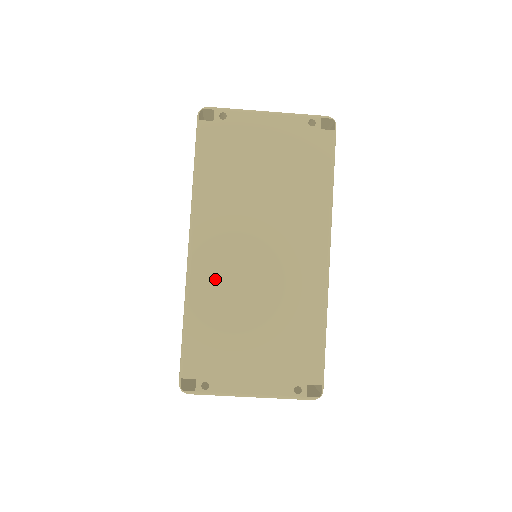
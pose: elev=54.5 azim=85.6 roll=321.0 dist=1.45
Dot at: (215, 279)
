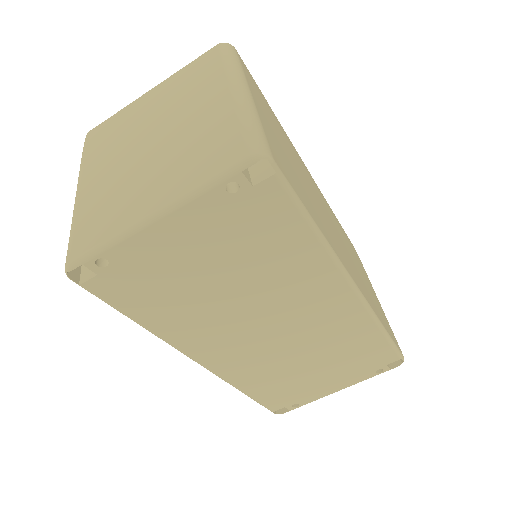
Dot at: (246, 366)
